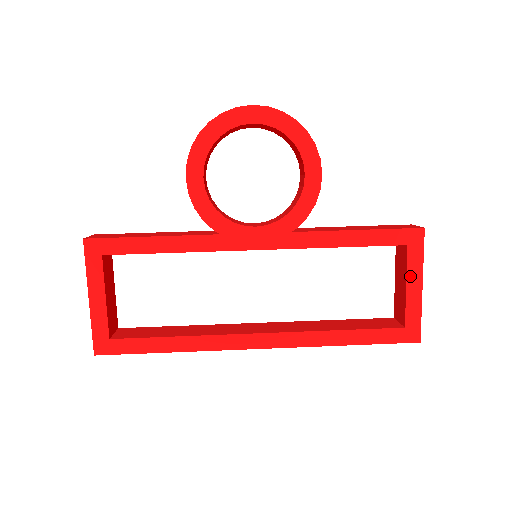
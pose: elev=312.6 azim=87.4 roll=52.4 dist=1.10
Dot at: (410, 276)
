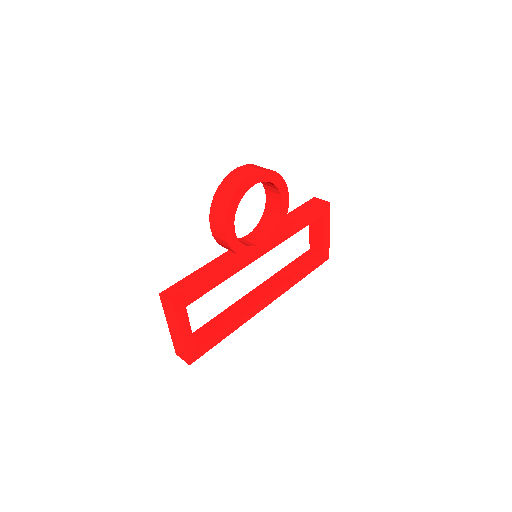
Dot at: (325, 229)
